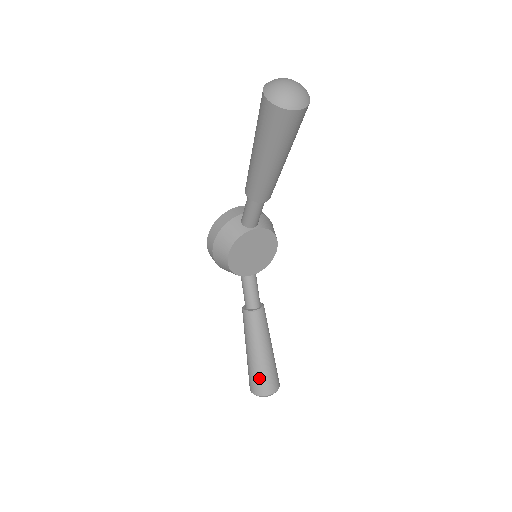
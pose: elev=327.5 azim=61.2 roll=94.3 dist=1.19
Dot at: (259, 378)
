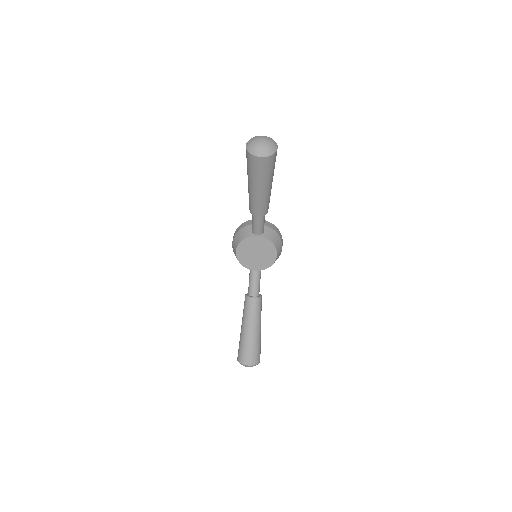
Dot at: (242, 349)
